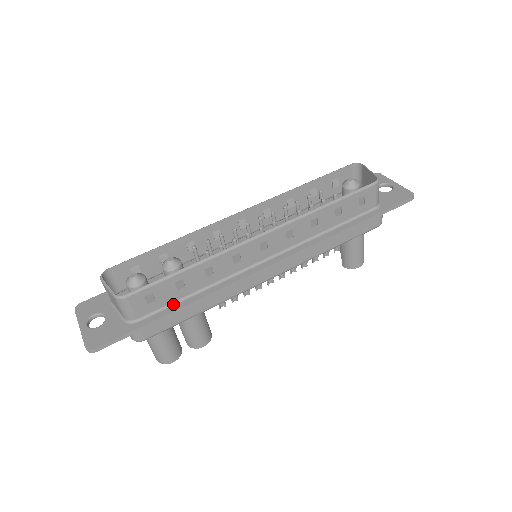
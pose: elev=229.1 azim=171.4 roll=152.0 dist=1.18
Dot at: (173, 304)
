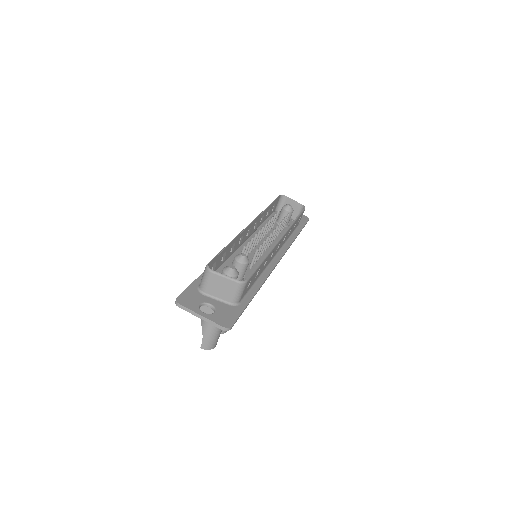
Dot at: (250, 289)
